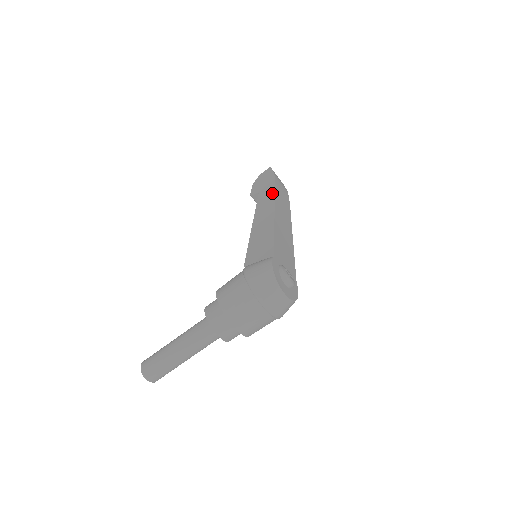
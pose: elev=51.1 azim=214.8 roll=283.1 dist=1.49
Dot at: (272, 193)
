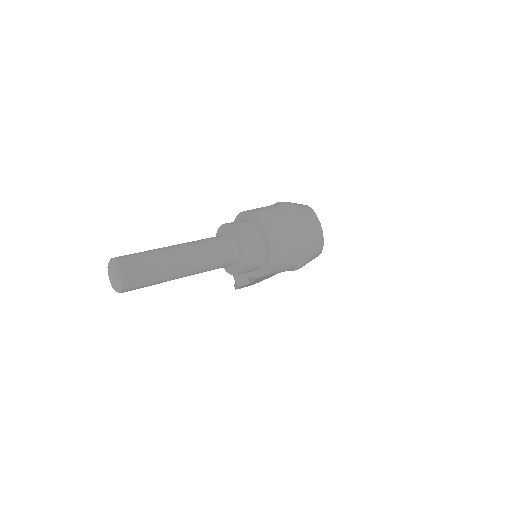
Dot at: occluded
